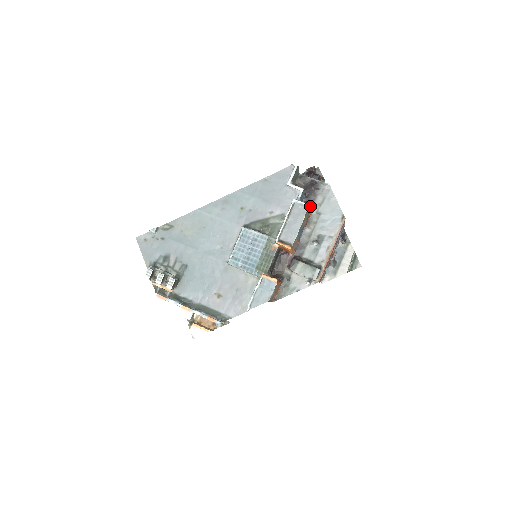
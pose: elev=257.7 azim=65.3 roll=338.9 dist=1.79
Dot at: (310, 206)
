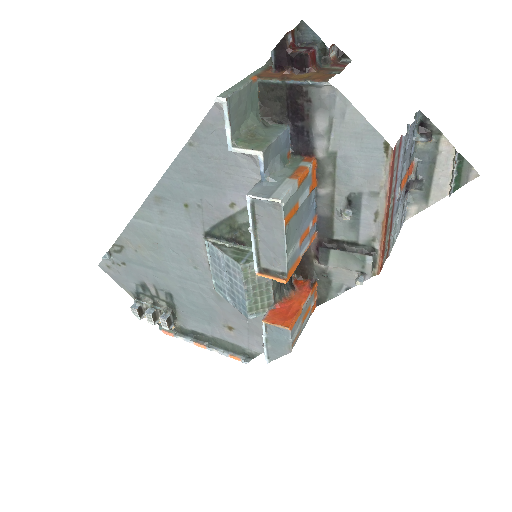
Dot at: (308, 143)
